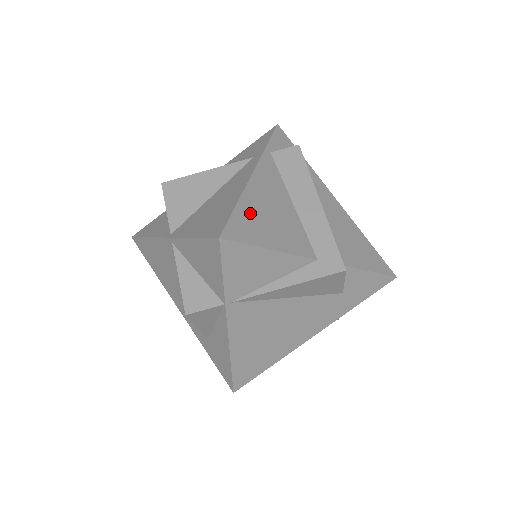
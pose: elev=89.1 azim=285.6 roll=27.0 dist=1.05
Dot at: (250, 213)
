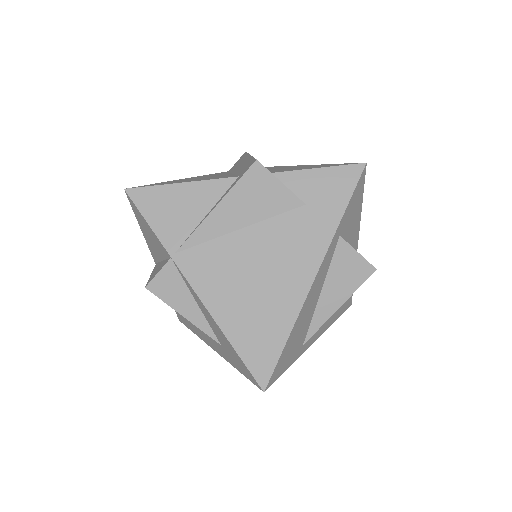
Dot at: occluded
